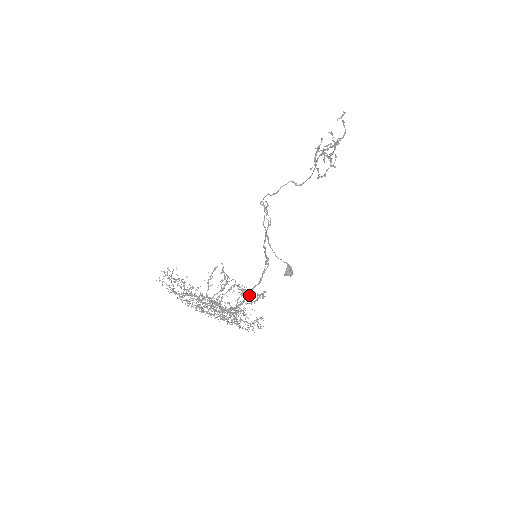
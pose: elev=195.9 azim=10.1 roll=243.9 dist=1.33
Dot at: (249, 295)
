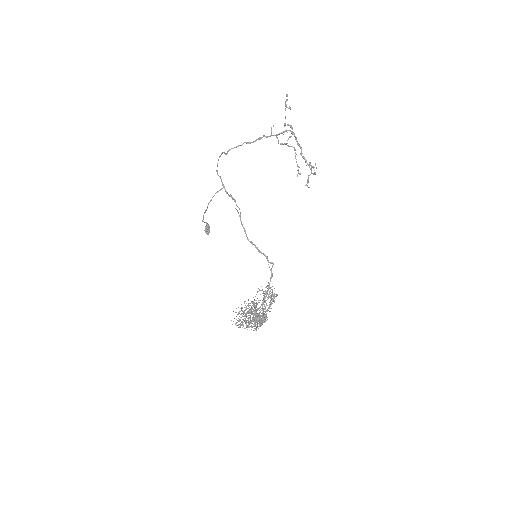
Dot at: (267, 293)
